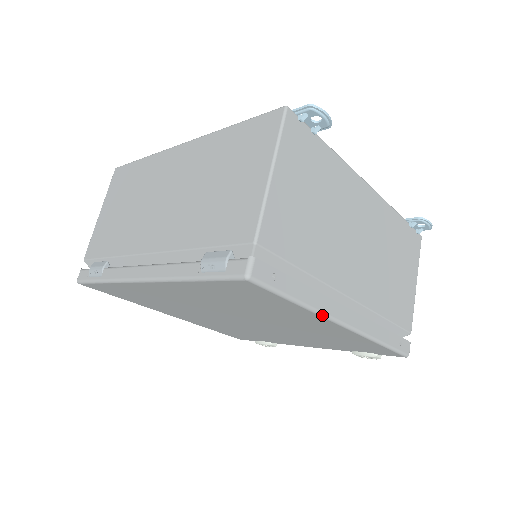
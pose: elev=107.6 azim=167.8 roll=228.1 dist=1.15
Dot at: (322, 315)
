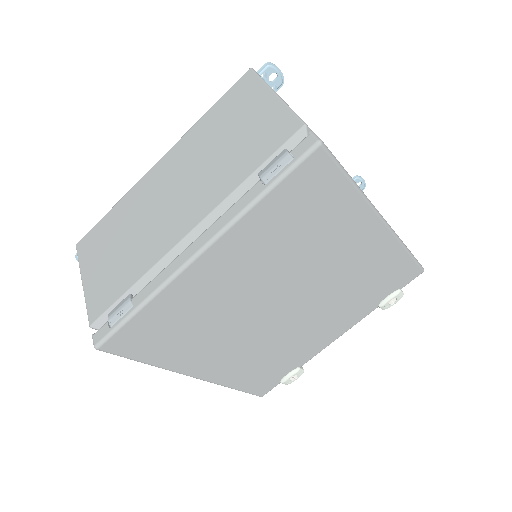
Dot at: (369, 202)
